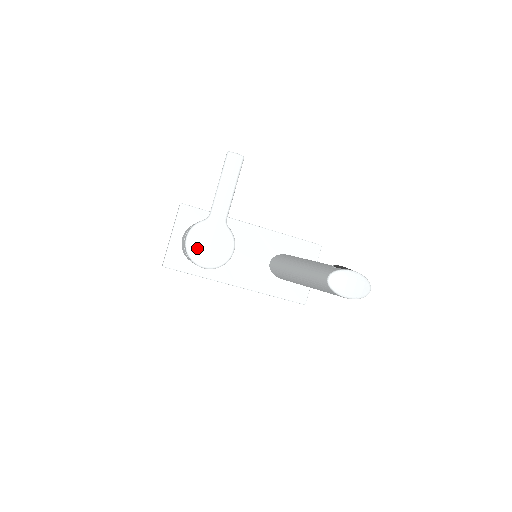
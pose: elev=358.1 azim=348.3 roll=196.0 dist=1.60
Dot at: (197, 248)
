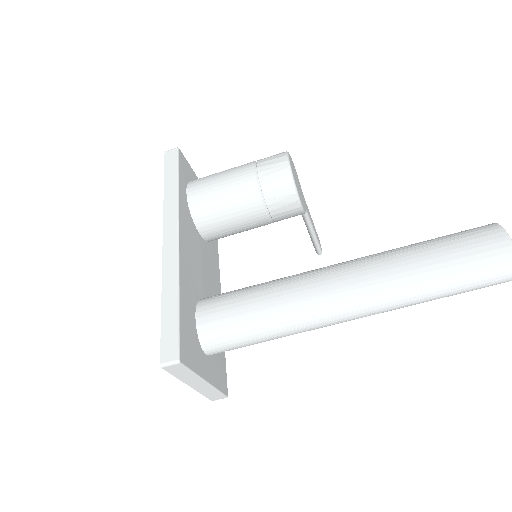
Dot at: (293, 165)
